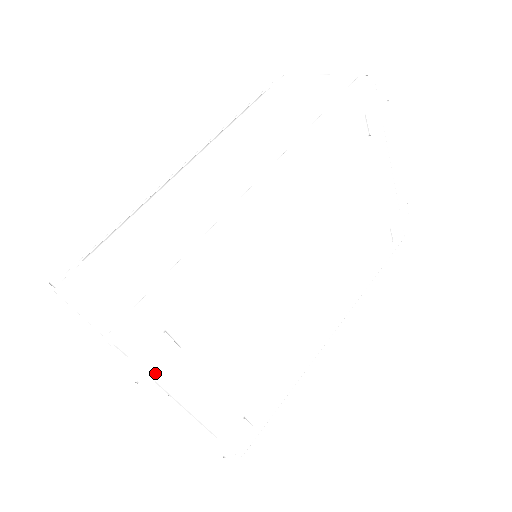
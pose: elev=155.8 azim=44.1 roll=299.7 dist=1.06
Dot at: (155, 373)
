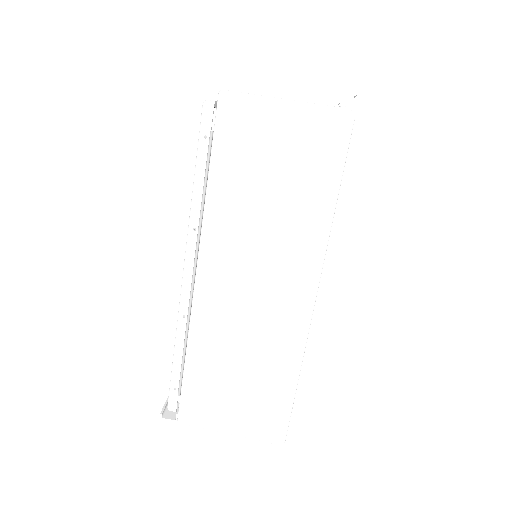
Dot at: occluded
